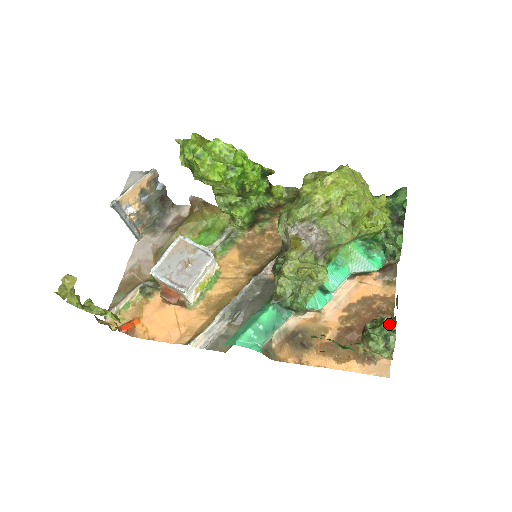
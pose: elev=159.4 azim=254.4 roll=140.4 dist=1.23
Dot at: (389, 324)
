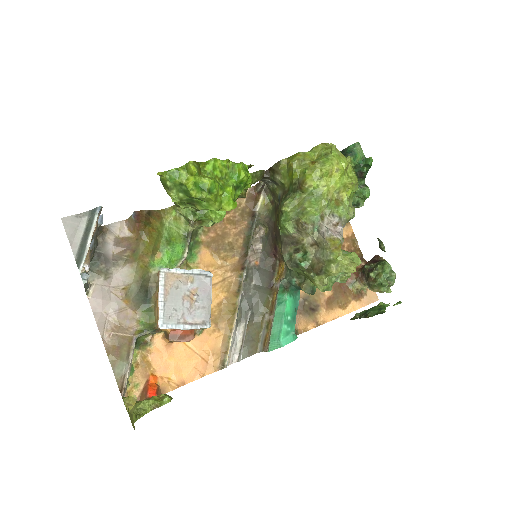
Dot at: (388, 268)
